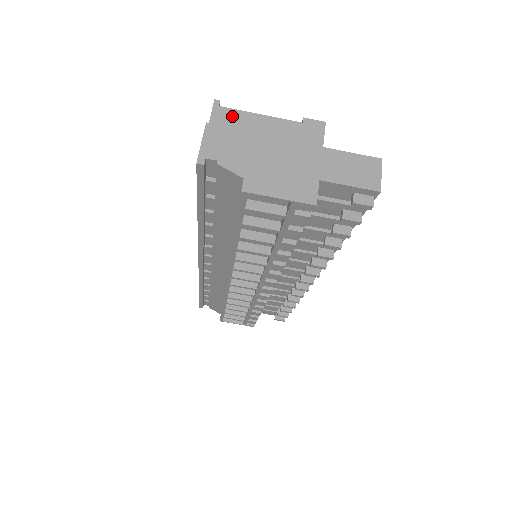
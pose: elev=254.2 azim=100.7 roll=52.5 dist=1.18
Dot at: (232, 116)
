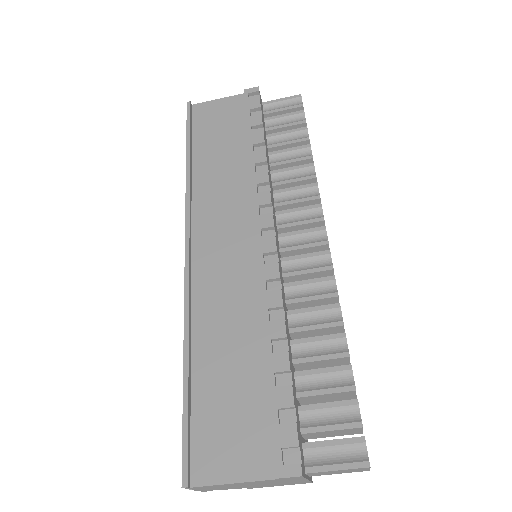
Dot at: (208, 487)
